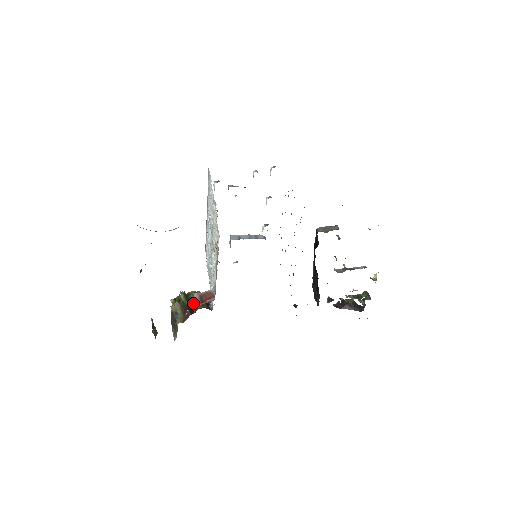
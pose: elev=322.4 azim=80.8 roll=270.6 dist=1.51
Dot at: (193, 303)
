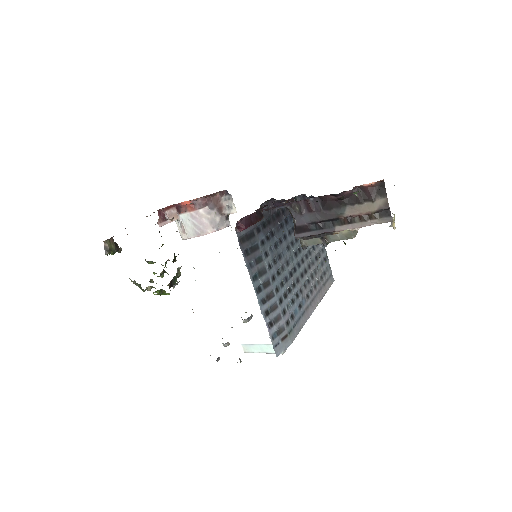
Dot at: (170, 219)
